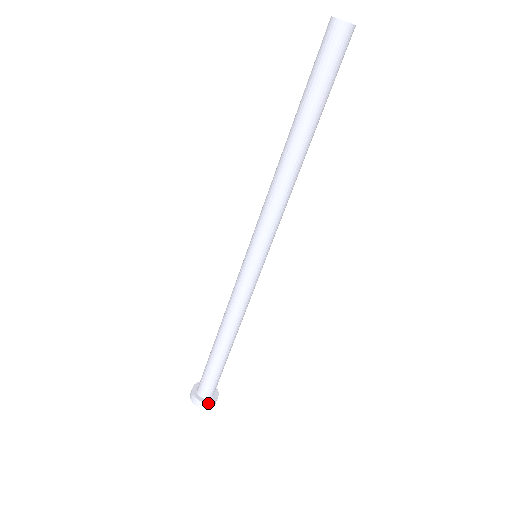
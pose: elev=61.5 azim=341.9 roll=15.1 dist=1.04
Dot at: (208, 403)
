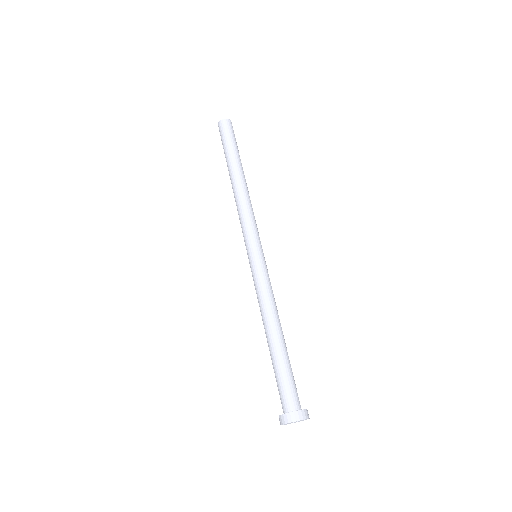
Dot at: (291, 413)
